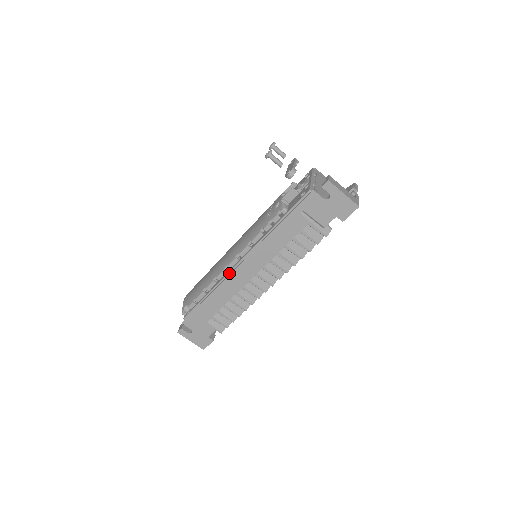
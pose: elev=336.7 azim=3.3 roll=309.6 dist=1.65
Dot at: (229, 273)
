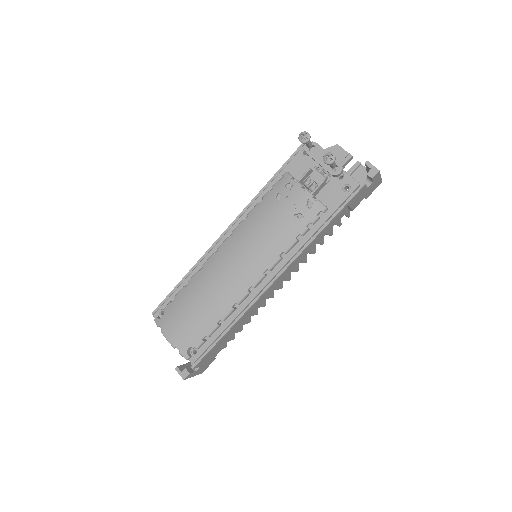
Dot at: (258, 294)
